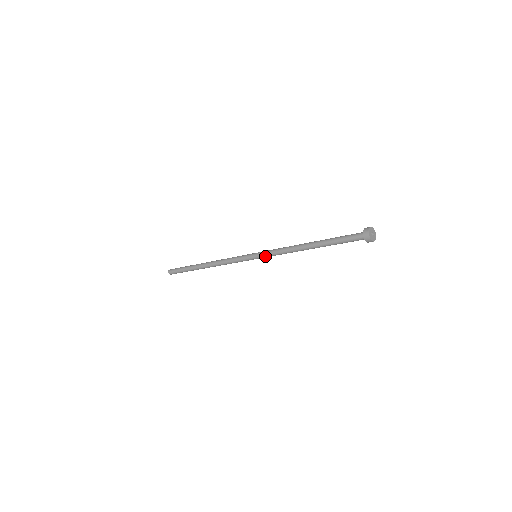
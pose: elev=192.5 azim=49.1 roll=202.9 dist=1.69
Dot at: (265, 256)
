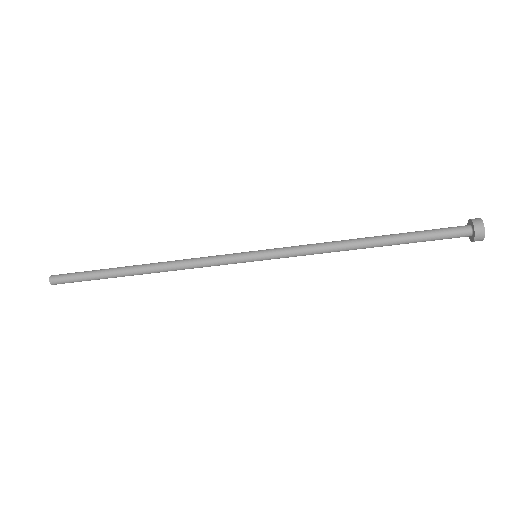
Dot at: (278, 255)
